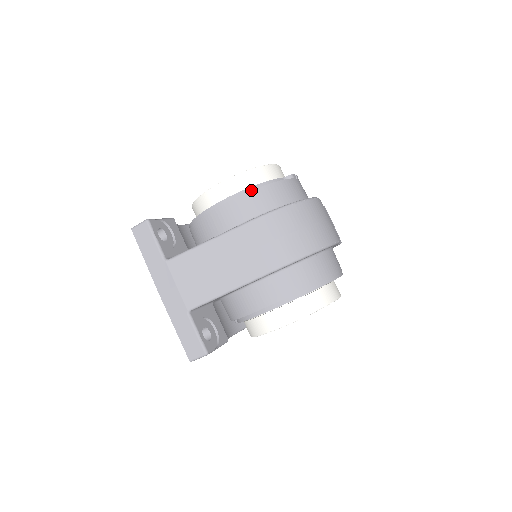
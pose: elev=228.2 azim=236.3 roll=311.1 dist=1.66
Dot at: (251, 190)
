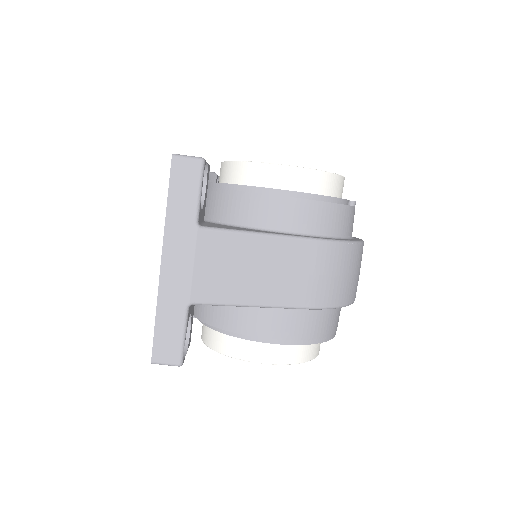
Dot at: (327, 200)
